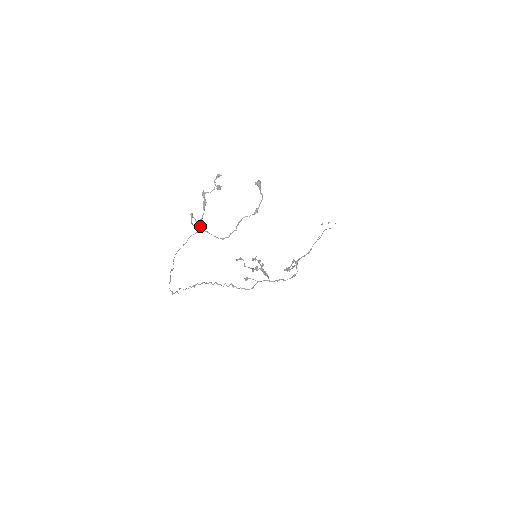
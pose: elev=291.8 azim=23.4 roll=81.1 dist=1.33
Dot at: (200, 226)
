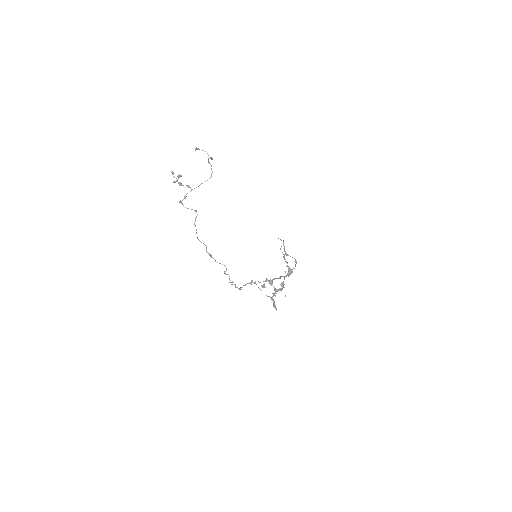
Dot at: (191, 190)
